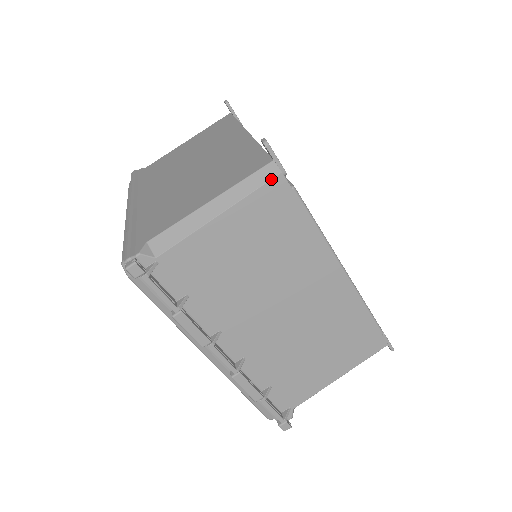
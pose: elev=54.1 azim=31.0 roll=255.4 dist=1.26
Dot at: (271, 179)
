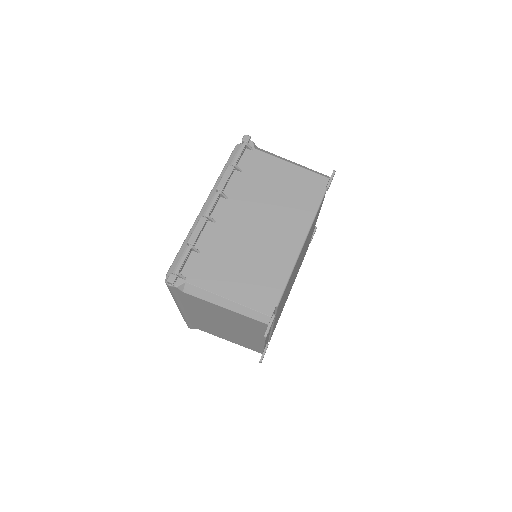
Dot at: (323, 176)
